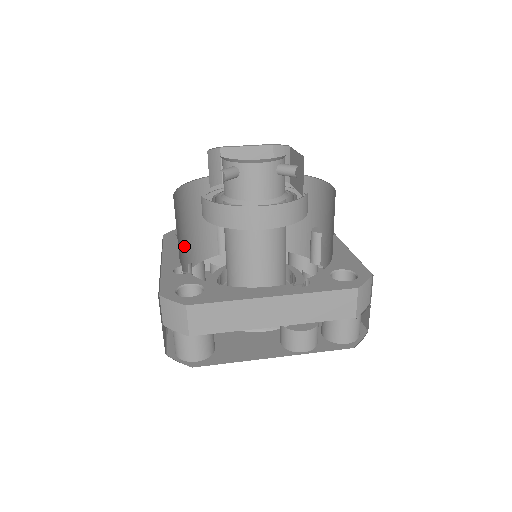
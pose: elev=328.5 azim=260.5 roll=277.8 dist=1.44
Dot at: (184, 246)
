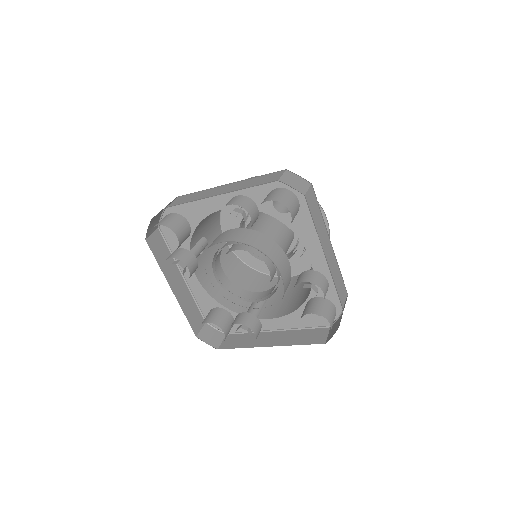
Dot at: occluded
